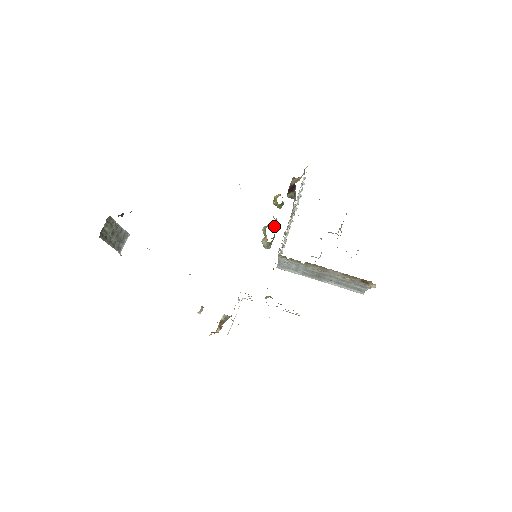
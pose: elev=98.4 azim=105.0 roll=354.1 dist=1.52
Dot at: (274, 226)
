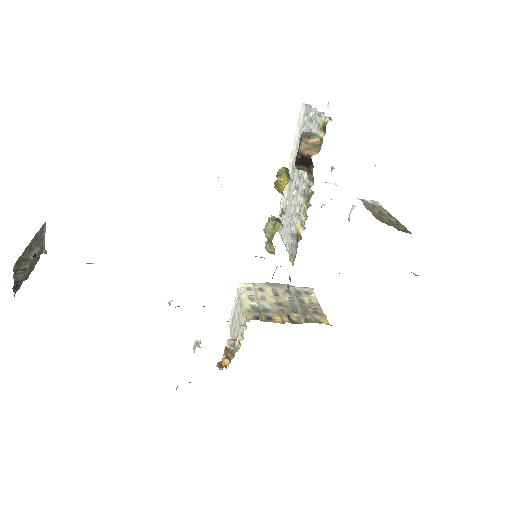
Dot at: (280, 220)
